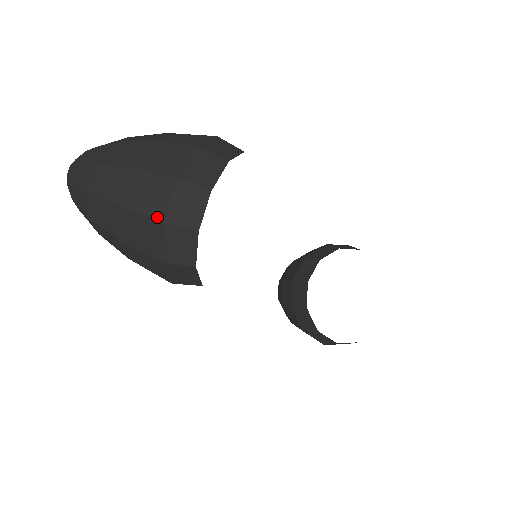
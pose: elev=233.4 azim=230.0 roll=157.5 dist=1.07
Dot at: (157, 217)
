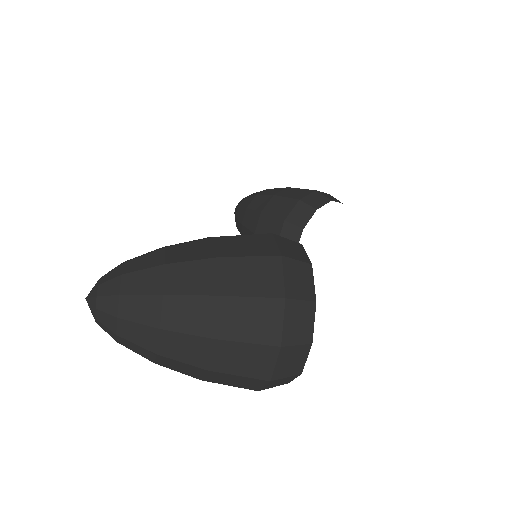
Dot at: (263, 378)
